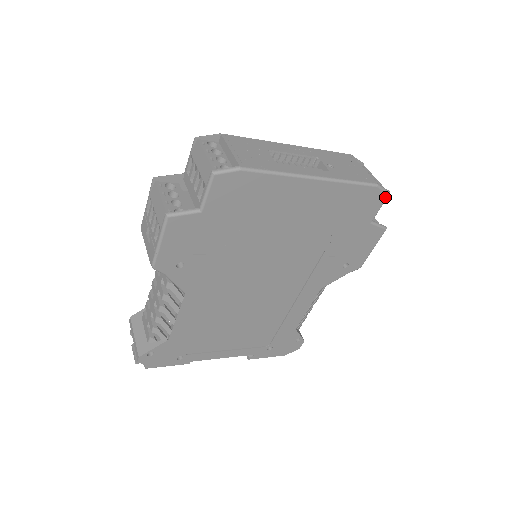
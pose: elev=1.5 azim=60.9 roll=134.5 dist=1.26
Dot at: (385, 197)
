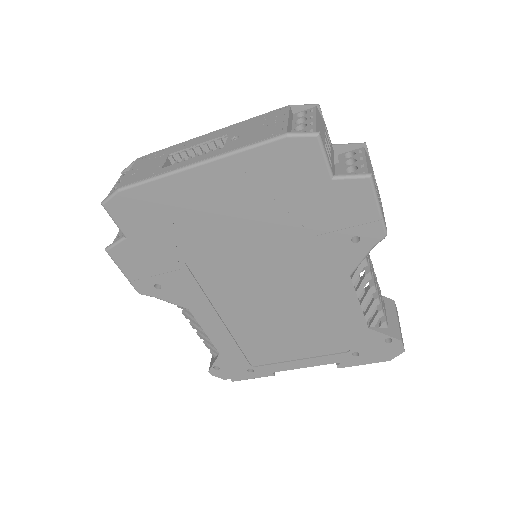
Dot at: (315, 142)
